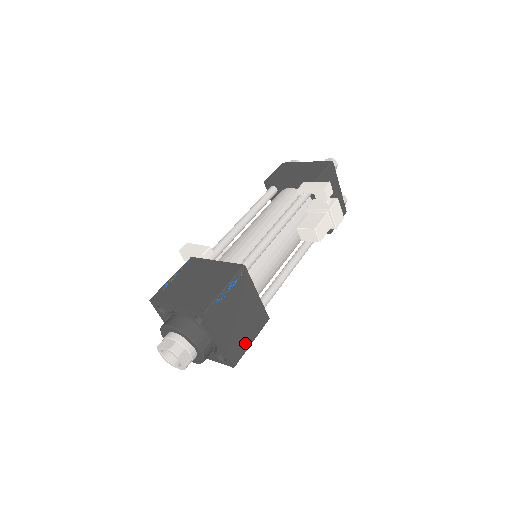
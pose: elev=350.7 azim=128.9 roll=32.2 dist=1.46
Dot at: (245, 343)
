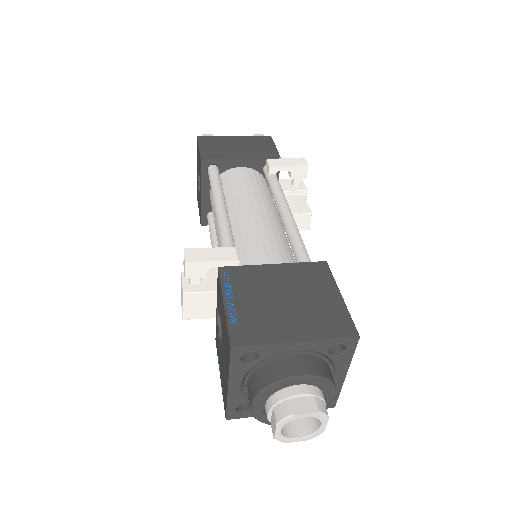
Dot at: occluded
